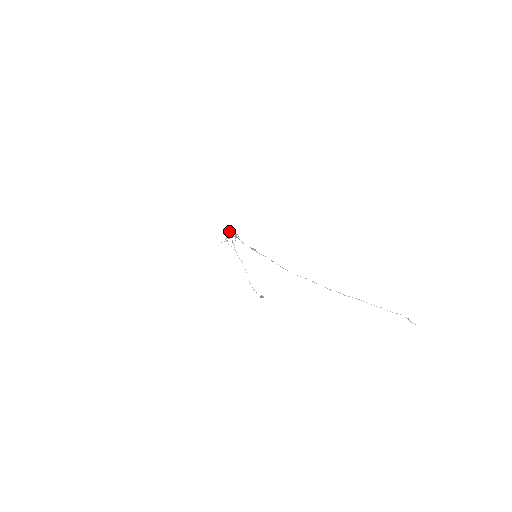
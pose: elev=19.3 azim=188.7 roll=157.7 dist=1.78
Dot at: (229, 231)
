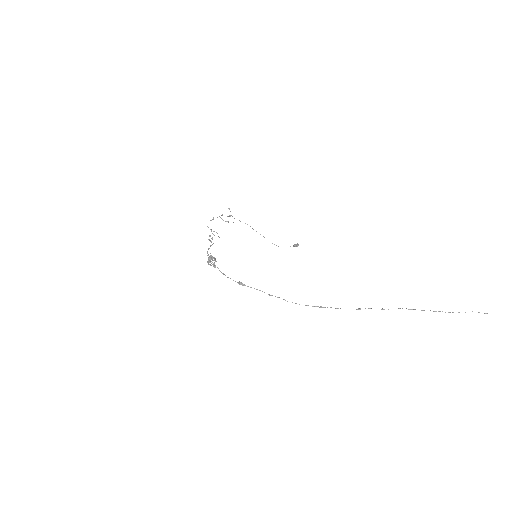
Dot at: (209, 236)
